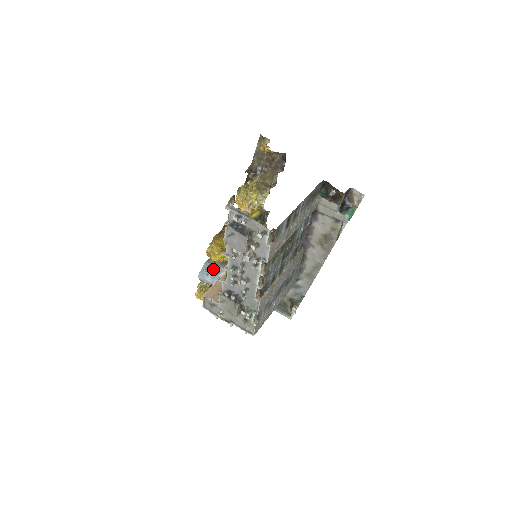
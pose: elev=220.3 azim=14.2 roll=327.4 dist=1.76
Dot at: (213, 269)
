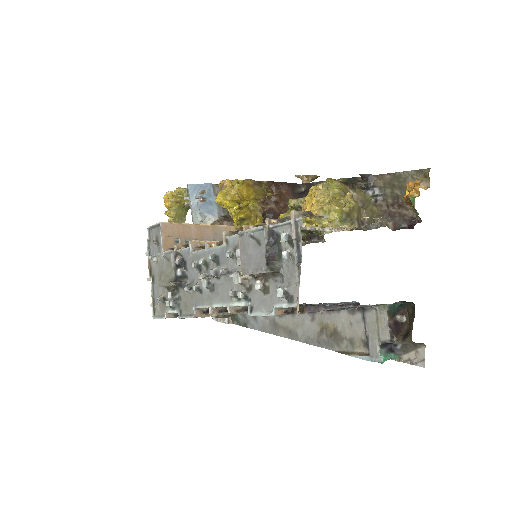
Dot at: (209, 200)
